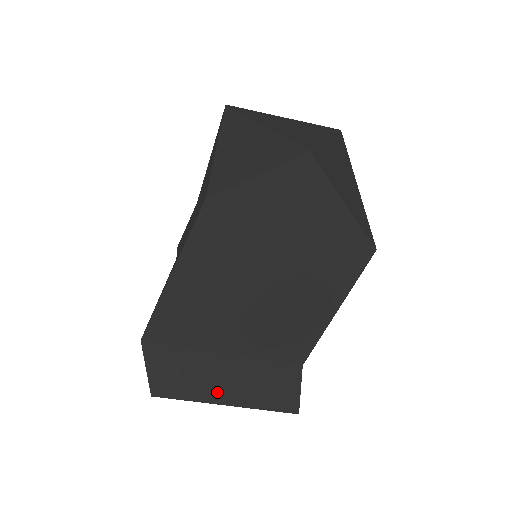
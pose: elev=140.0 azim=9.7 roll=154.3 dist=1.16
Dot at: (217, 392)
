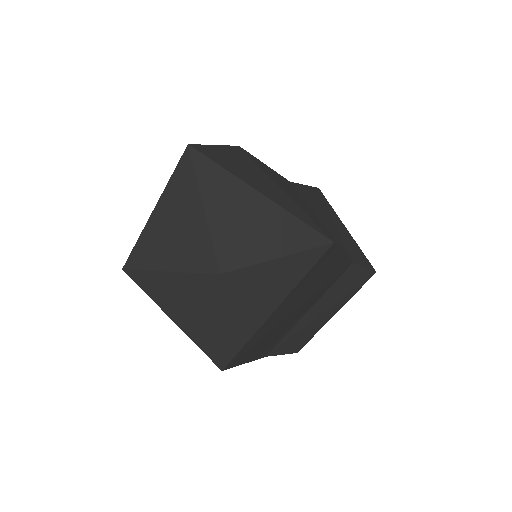
Dot at: (323, 320)
